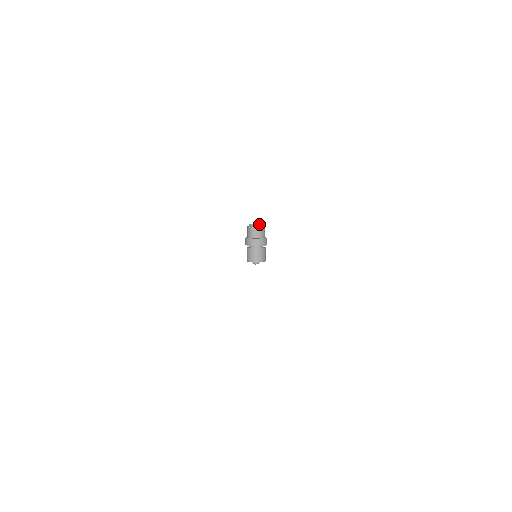
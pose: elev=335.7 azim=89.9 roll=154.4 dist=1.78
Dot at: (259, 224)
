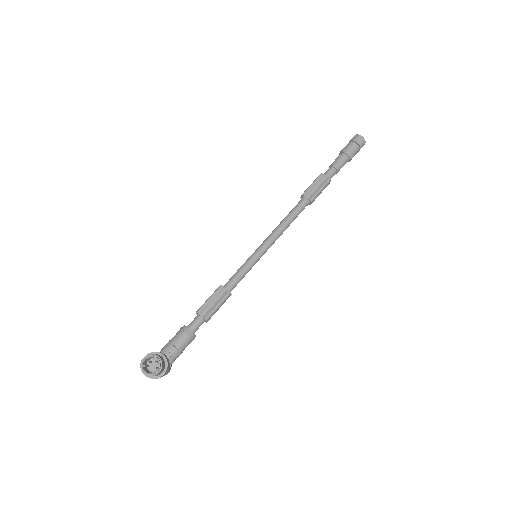
Dot at: (147, 374)
